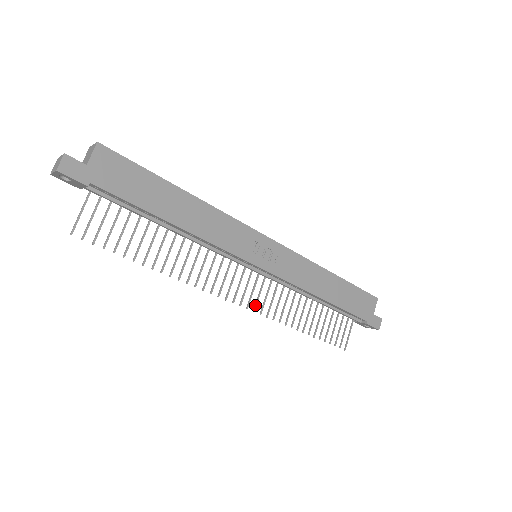
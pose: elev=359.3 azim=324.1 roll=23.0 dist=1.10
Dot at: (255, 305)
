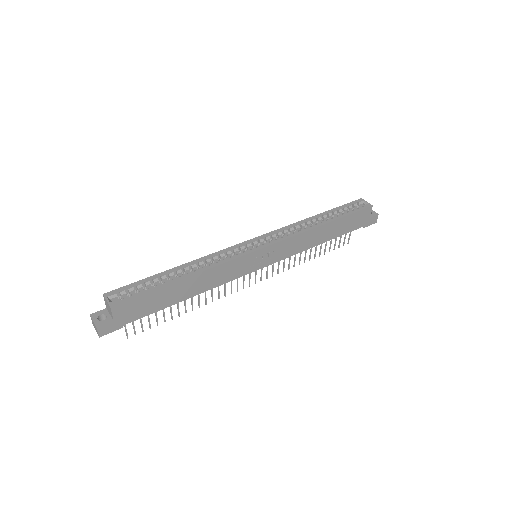
Dot at: (266, 275)
